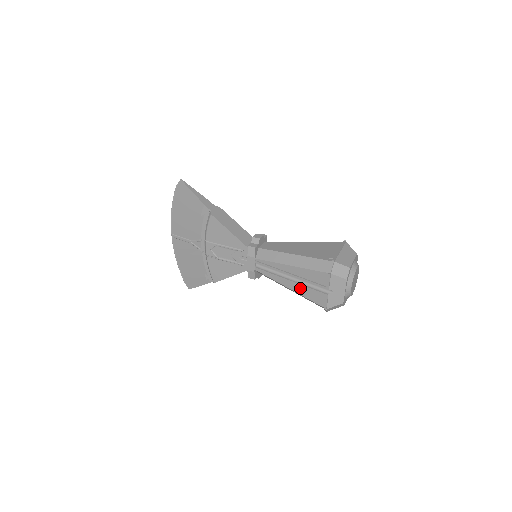
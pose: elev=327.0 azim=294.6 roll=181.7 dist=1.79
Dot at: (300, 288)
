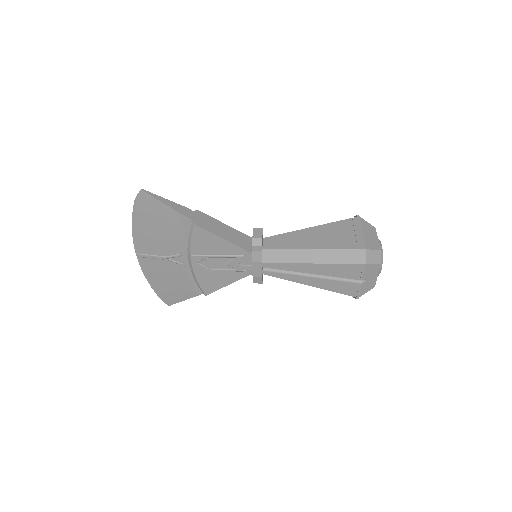
Dot at: (324, 283)
